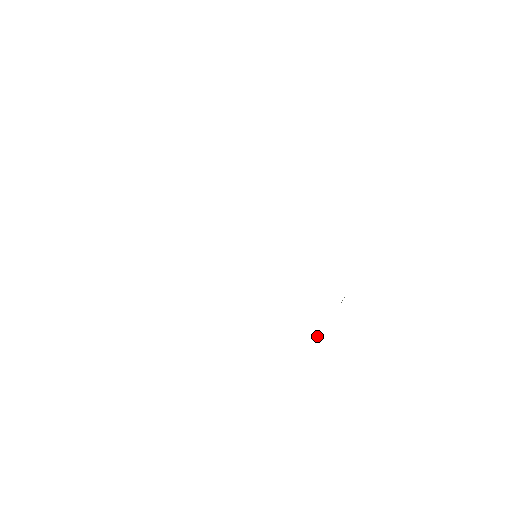
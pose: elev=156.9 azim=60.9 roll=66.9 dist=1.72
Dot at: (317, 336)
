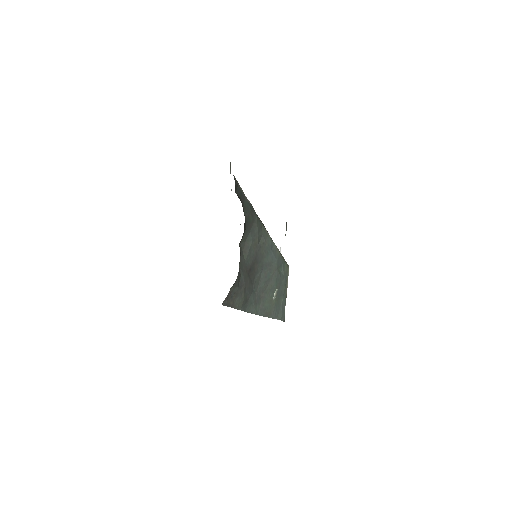
Dot at: occluded
